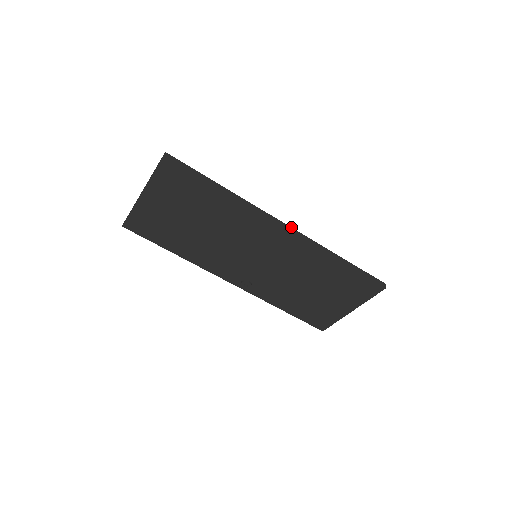
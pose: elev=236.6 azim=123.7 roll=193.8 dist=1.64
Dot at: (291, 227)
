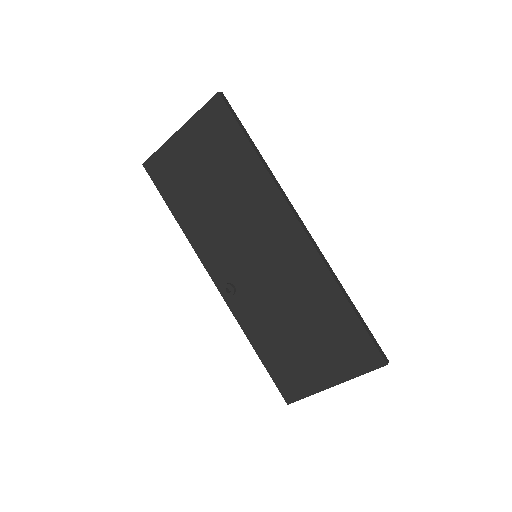
Dot at: occluded
